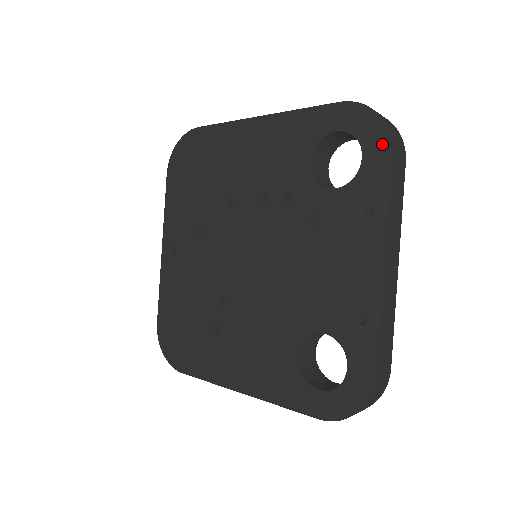
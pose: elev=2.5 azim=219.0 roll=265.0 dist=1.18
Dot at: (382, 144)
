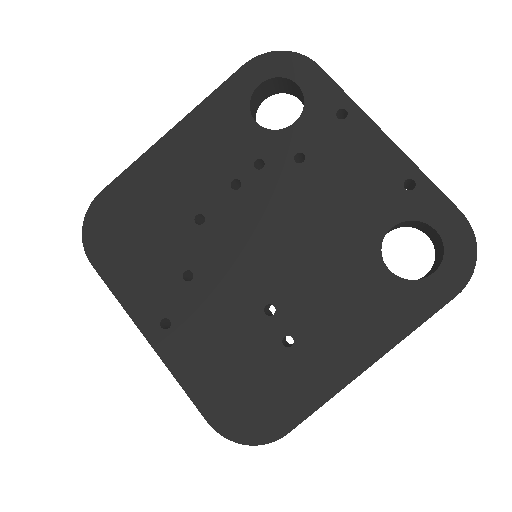
Dot at: (305, 65)
